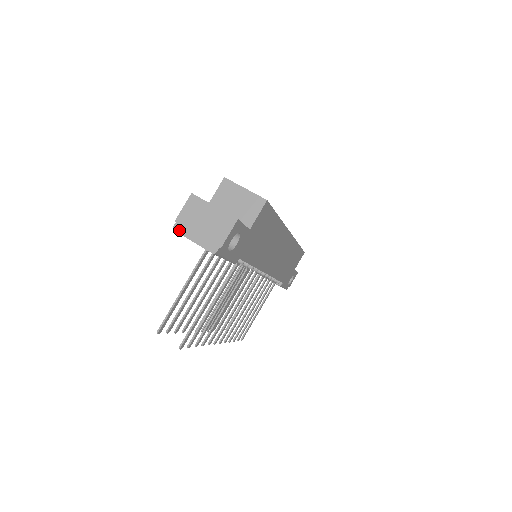
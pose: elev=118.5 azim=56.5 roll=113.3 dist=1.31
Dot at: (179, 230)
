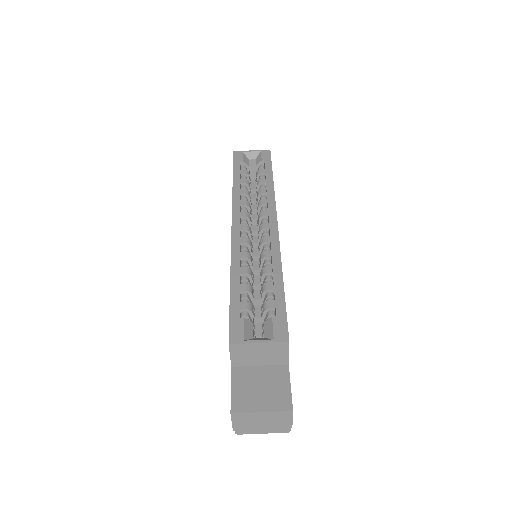
Dot at: (243, 433)
